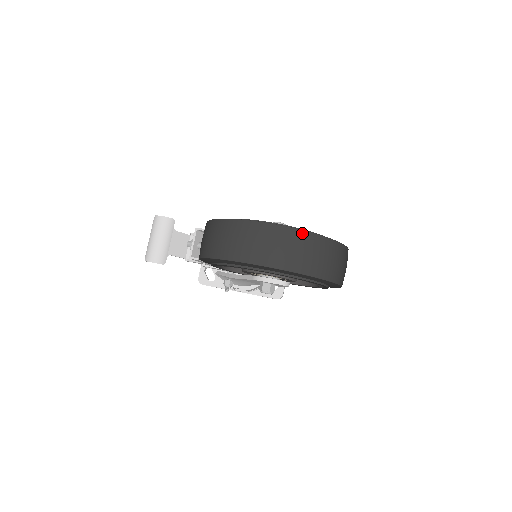
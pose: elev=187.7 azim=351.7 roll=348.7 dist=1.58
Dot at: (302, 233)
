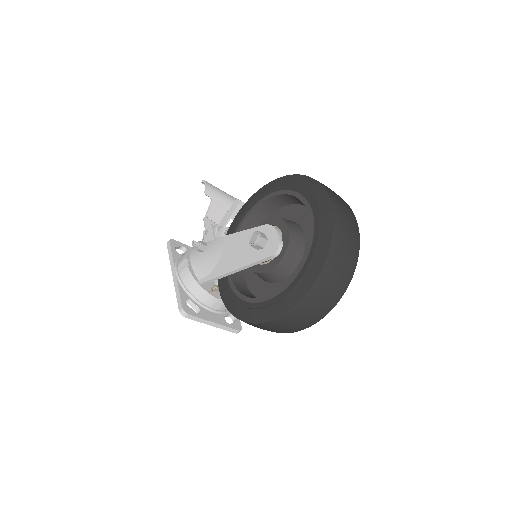
Dot at: (358, 234)
